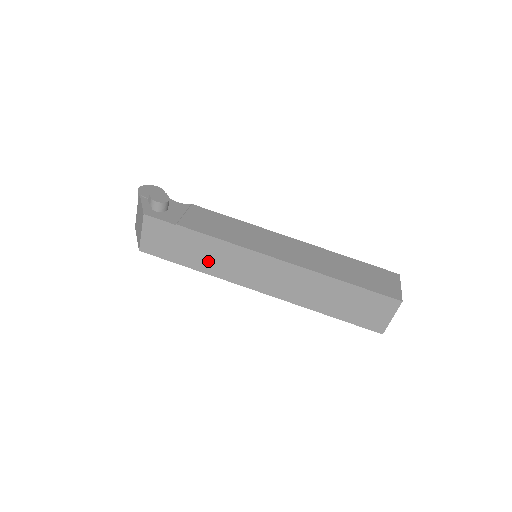
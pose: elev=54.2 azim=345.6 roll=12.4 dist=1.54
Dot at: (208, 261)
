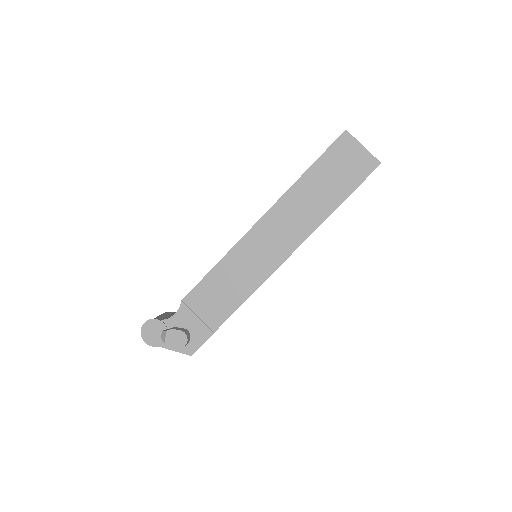
Dot at: occluded
